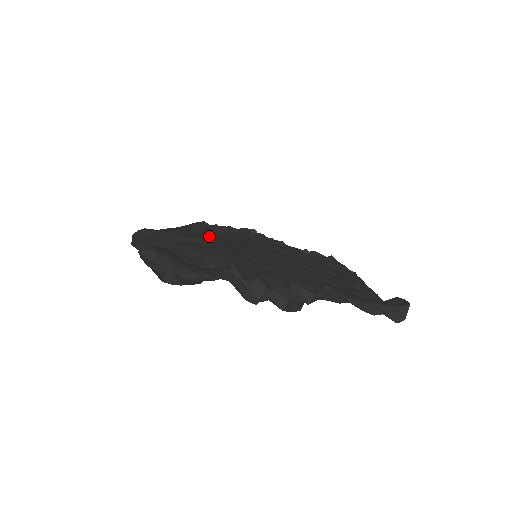
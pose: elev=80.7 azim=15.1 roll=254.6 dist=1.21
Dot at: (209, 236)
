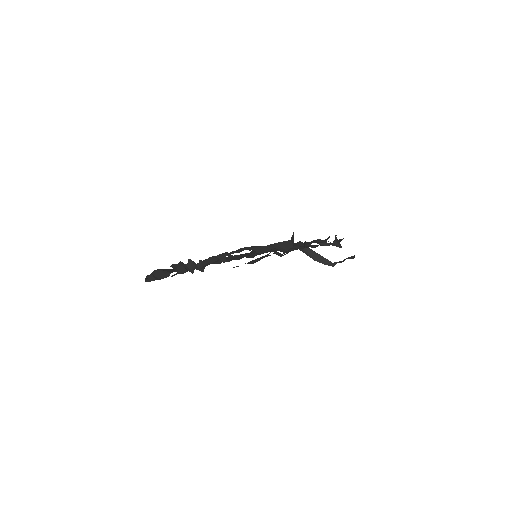
Dot at: occluded
